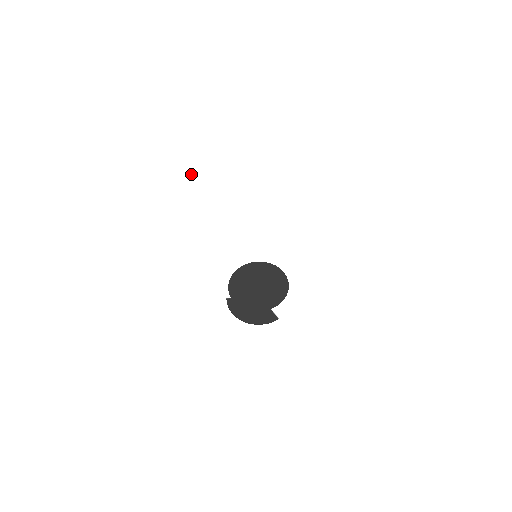
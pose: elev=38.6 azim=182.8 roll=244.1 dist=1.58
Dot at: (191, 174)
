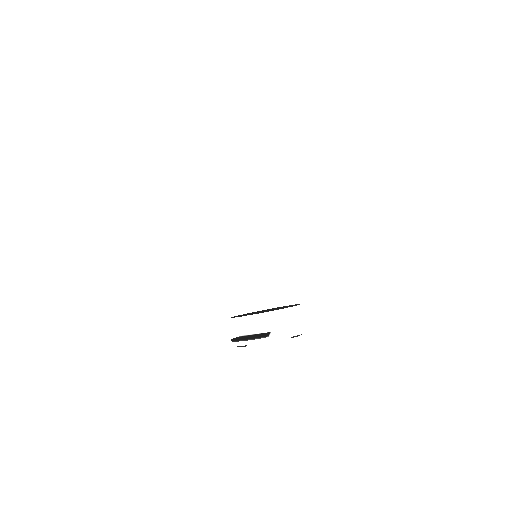
Dot at: (223, 194)
